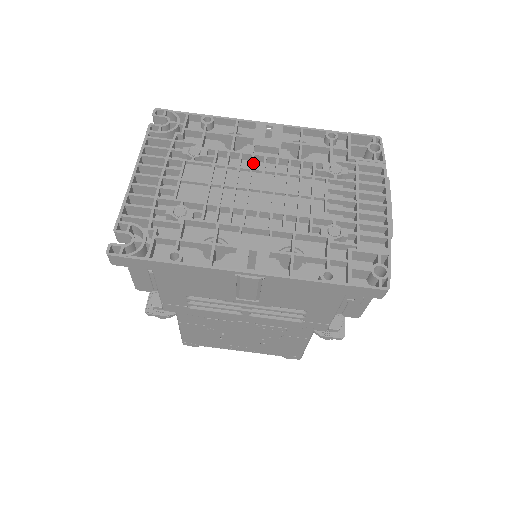
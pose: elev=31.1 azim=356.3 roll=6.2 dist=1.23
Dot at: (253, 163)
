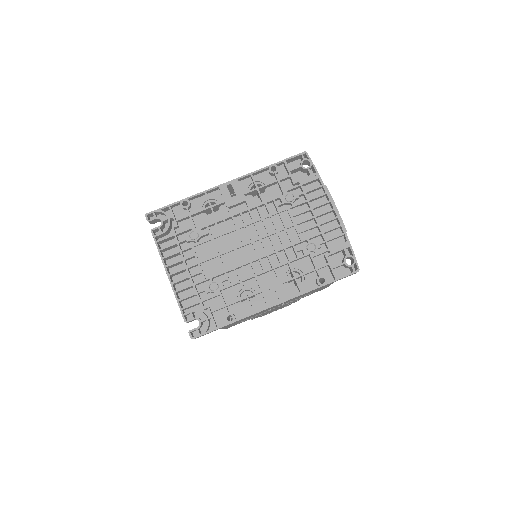
Dot at: (235, 222)
